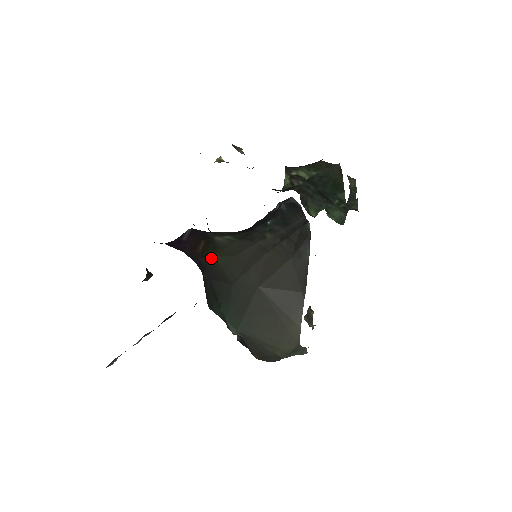
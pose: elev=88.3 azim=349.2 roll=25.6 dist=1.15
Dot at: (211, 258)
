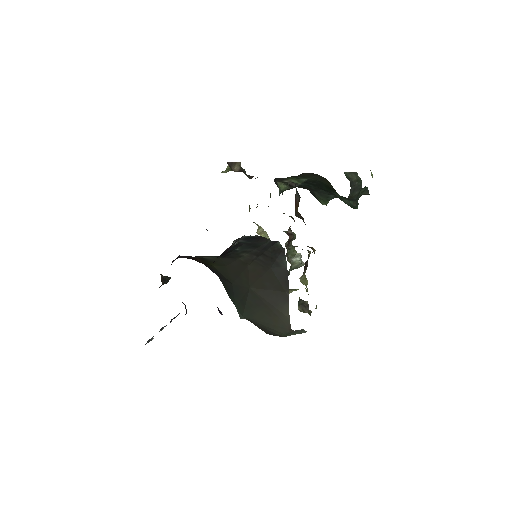
Dot at: (211, 266)
